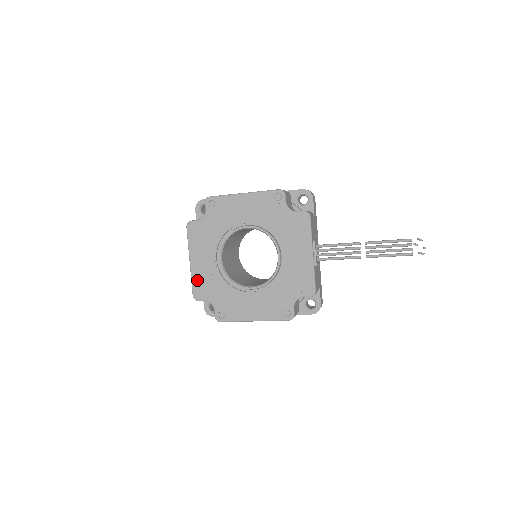
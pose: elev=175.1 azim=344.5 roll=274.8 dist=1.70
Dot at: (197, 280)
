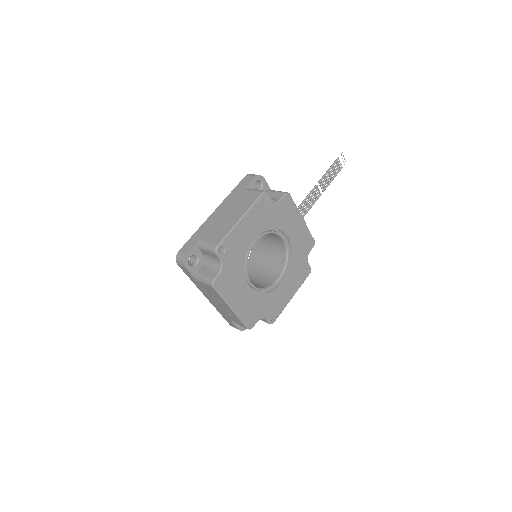
Dot at: (245, 315)
